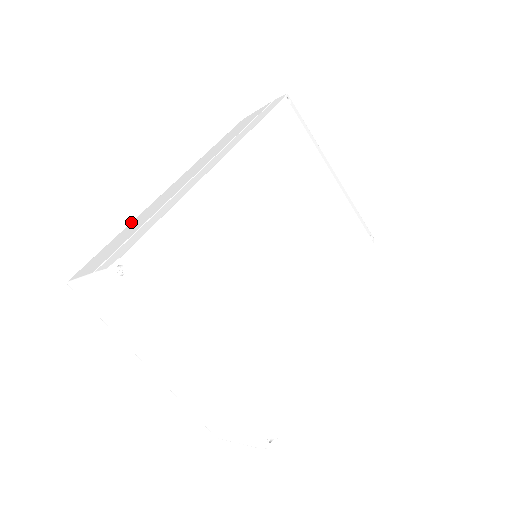
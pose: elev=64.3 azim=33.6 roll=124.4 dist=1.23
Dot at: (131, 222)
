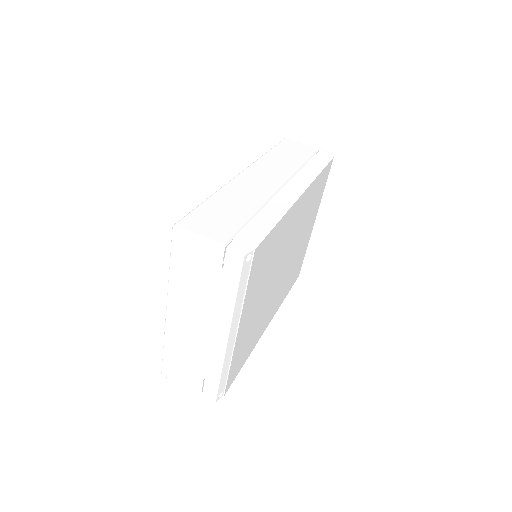
Dot at: (217, 192)
